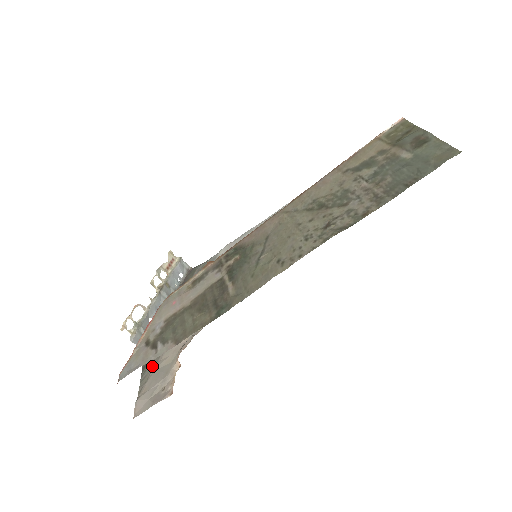
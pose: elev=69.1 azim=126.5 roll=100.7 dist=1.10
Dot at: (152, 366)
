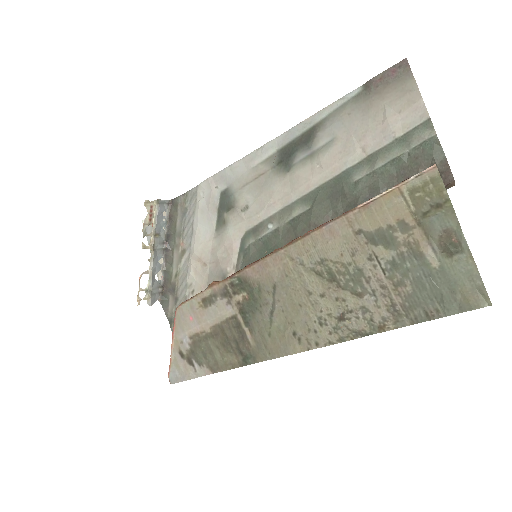
Dot at: occluded
